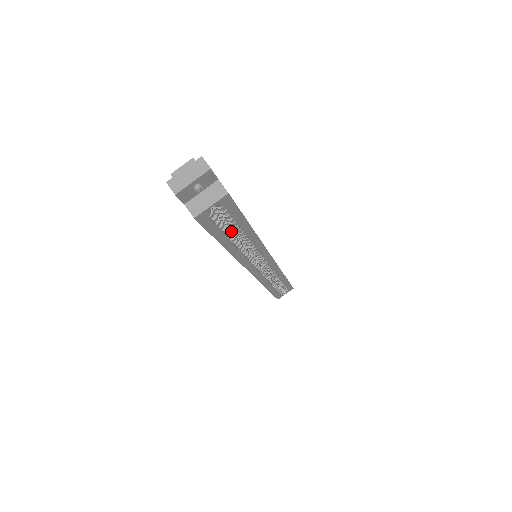
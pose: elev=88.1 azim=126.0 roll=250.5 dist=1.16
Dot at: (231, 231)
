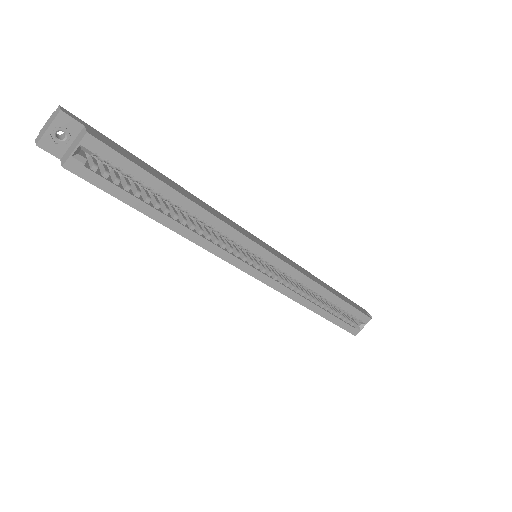
Dot at: (172, 208)
